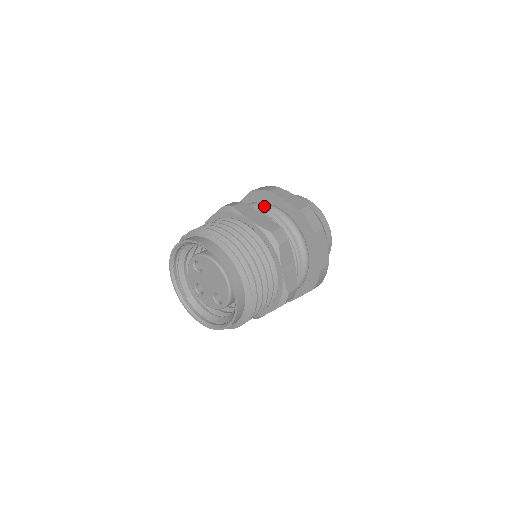
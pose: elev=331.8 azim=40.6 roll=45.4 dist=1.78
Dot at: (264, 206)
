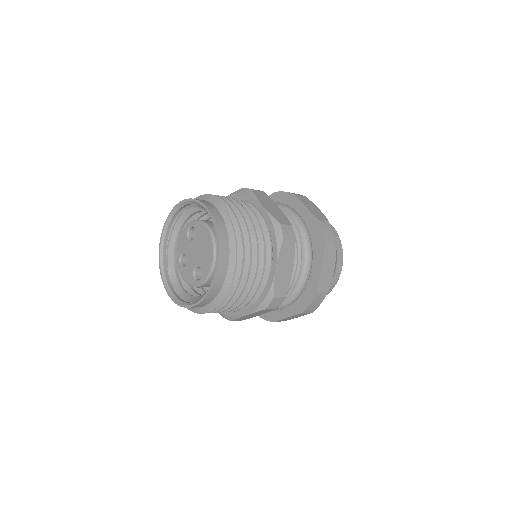
Dot at: (284, 207)
